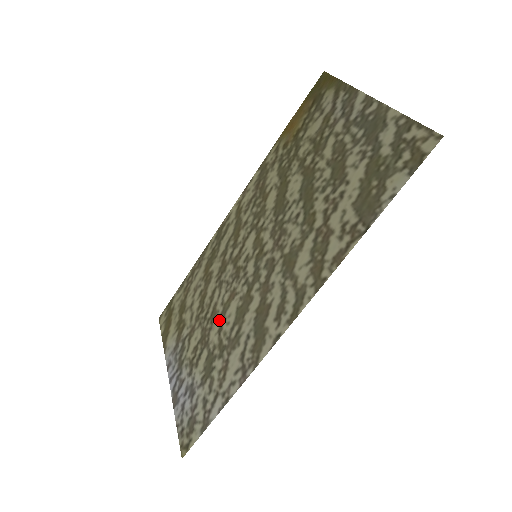
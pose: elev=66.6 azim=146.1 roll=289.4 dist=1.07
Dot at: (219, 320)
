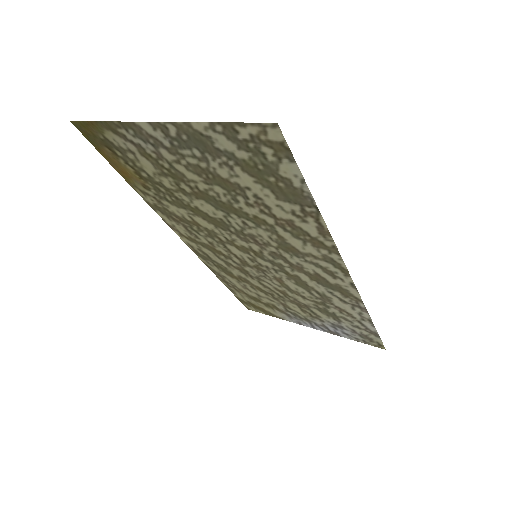
Dot at: (293, 294)
